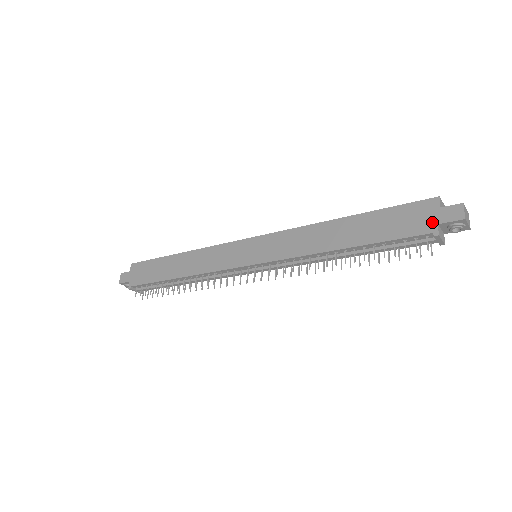
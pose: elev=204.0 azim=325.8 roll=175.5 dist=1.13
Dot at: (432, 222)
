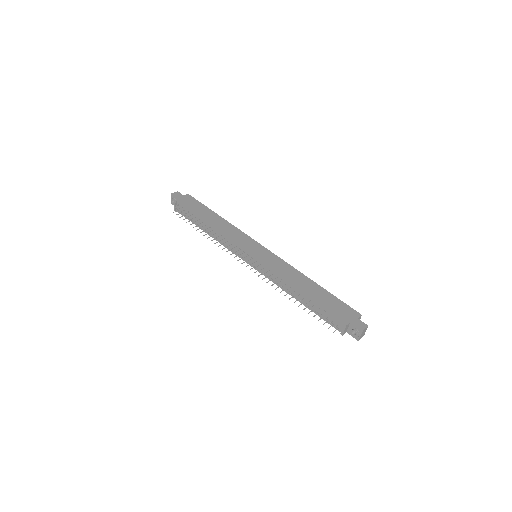
Dot at: (349, 319)
